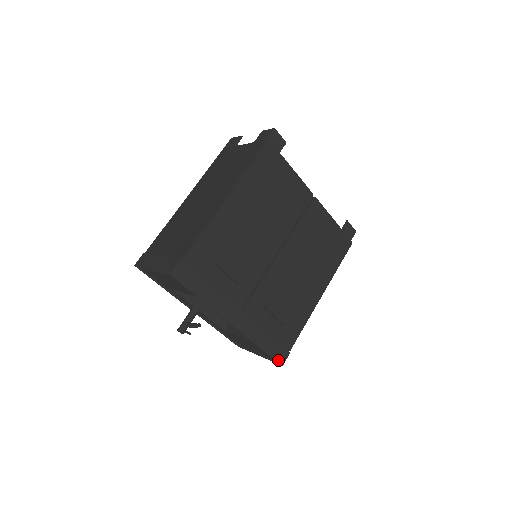
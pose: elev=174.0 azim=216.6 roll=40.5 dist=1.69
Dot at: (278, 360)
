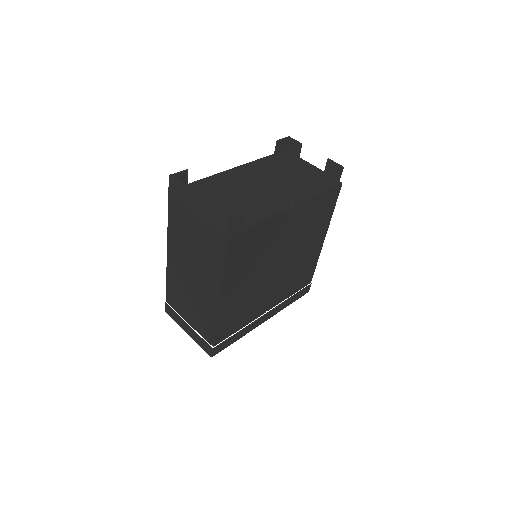
Dot at: (304, 294)
